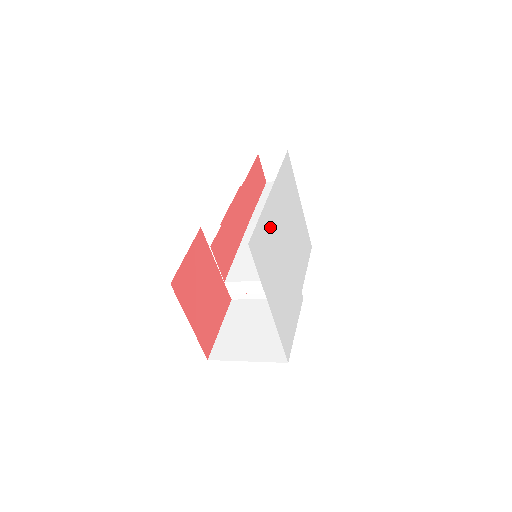
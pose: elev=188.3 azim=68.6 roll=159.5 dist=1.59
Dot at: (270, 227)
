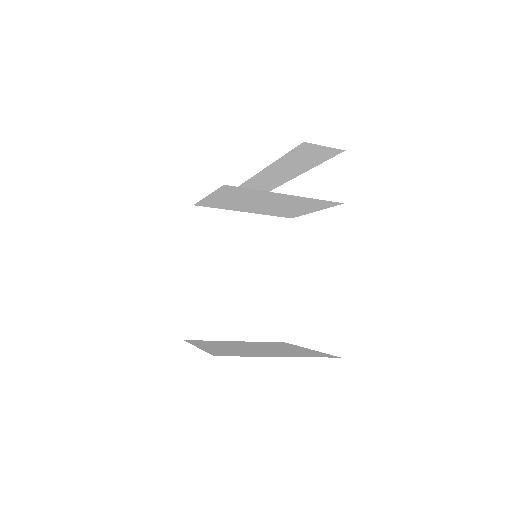
Dot at: occluded
